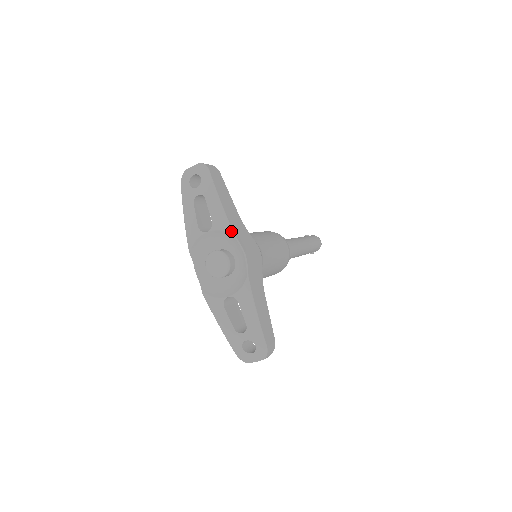
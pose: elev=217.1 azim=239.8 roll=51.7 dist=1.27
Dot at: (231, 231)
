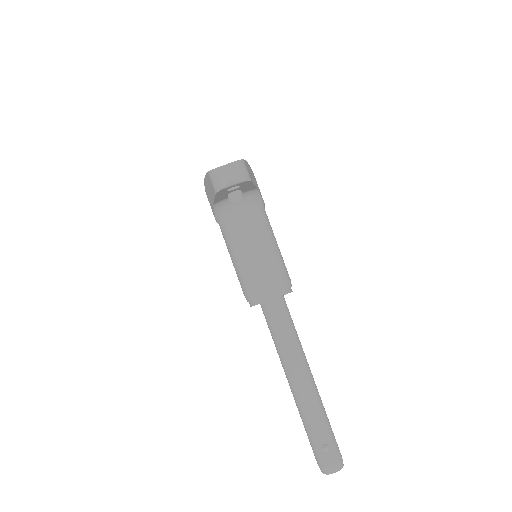
Dot at: occluded
